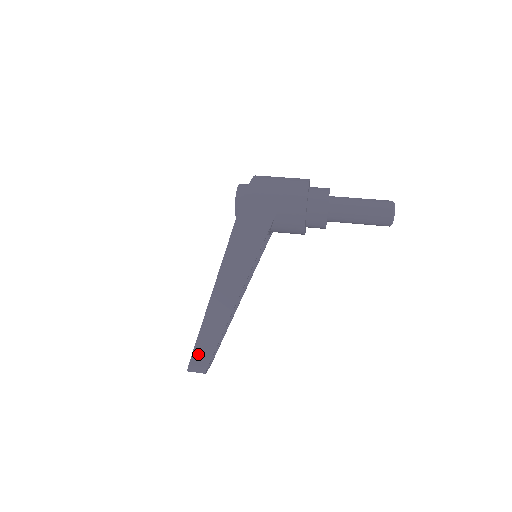
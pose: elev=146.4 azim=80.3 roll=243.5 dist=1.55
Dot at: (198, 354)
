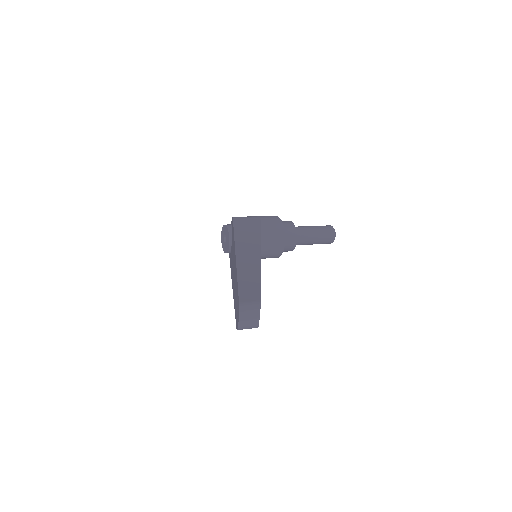
Dot at: (245, 293)
